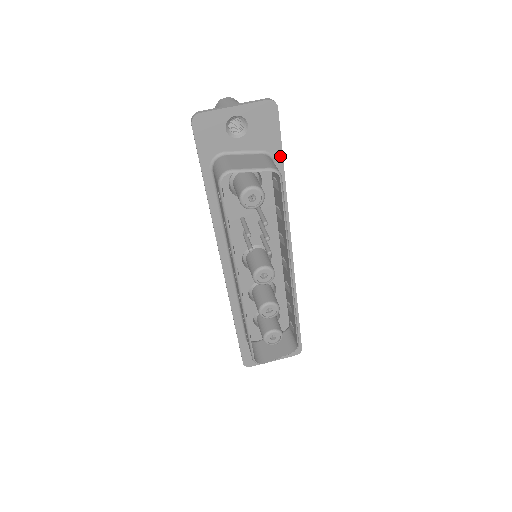
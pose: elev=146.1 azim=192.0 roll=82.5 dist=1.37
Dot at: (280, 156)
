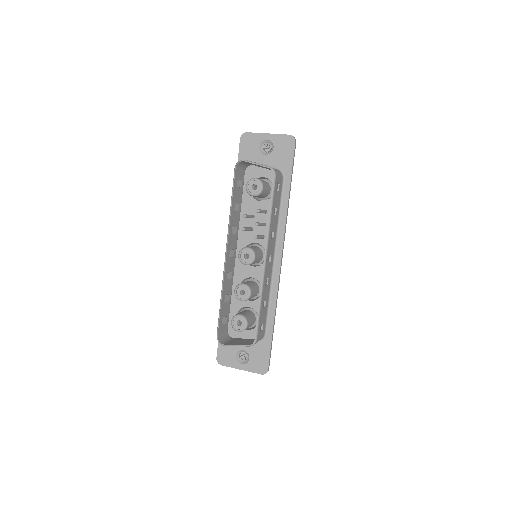
Dot at: (289, 176)
